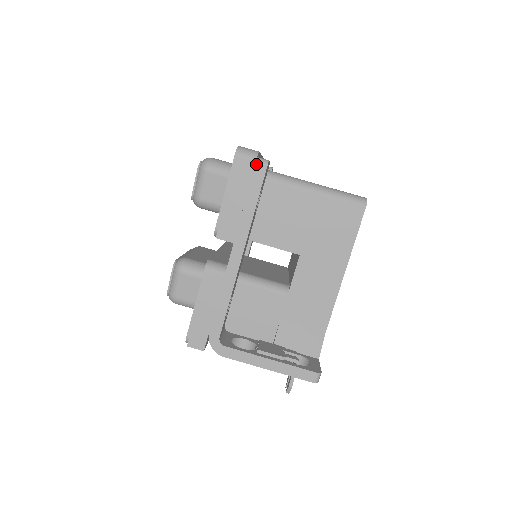
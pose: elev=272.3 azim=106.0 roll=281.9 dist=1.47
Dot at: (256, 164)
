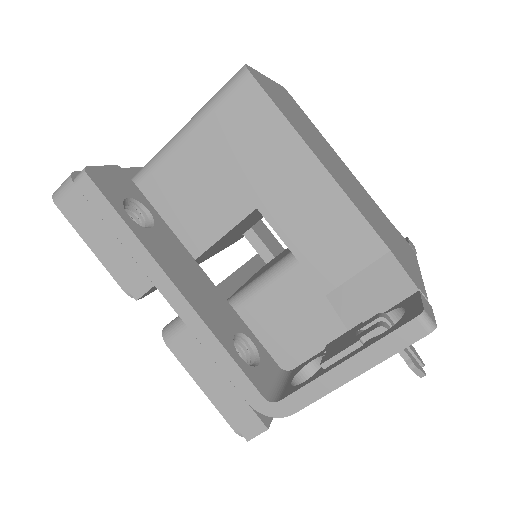
Dot at: (78, 187)
